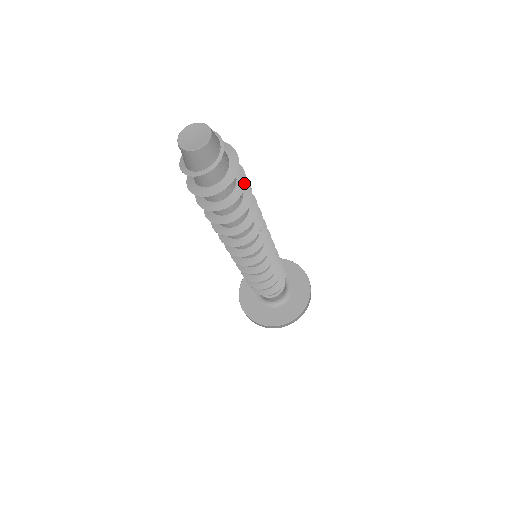
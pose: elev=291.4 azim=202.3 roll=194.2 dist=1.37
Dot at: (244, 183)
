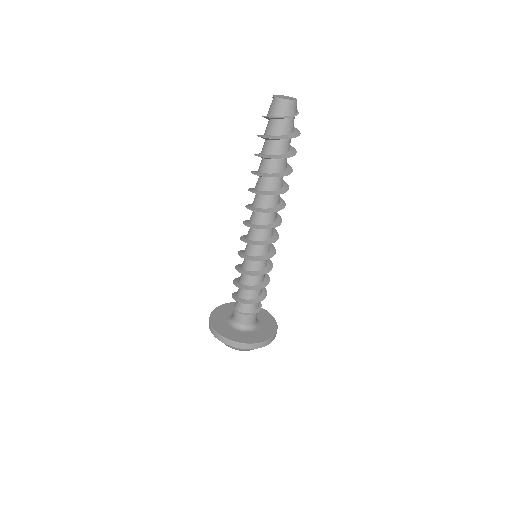
Dot at: (292, 155)
